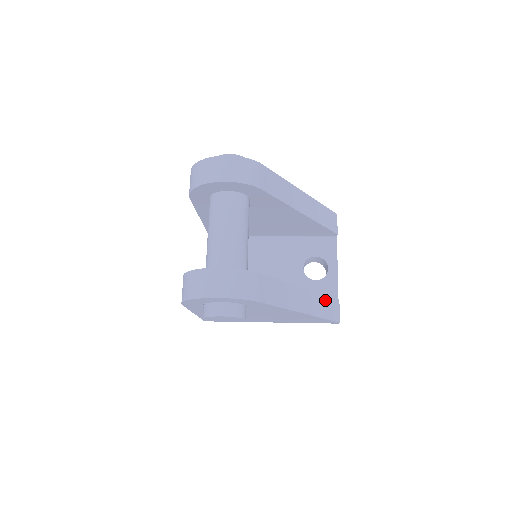
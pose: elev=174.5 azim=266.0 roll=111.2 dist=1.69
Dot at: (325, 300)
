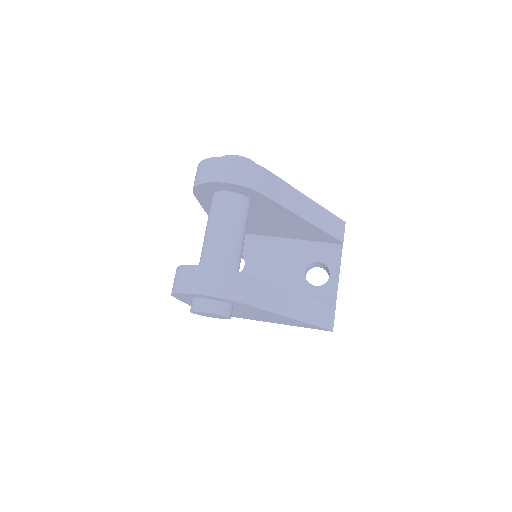
Dot at: (319, 307)
